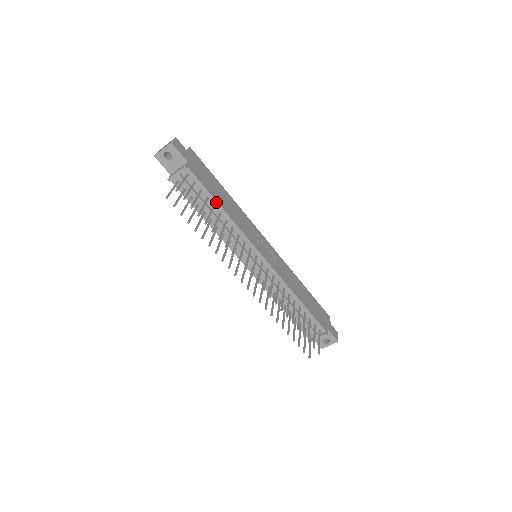
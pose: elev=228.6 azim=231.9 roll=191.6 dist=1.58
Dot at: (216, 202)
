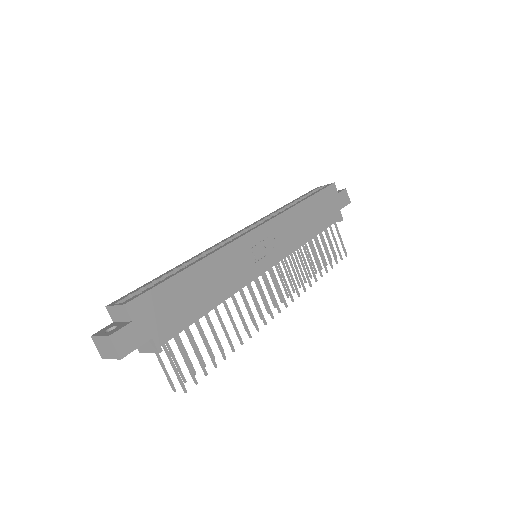
Dot at: (206, 313)
